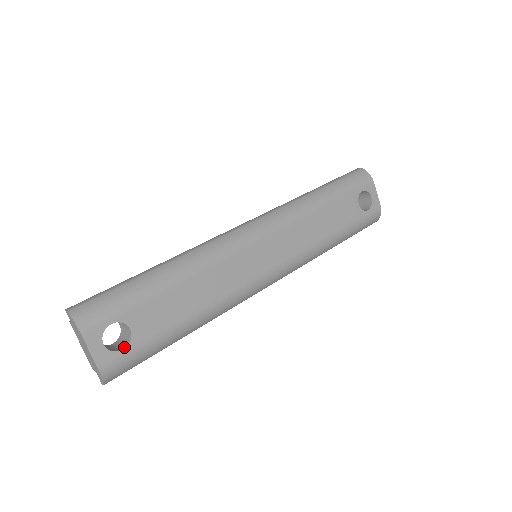
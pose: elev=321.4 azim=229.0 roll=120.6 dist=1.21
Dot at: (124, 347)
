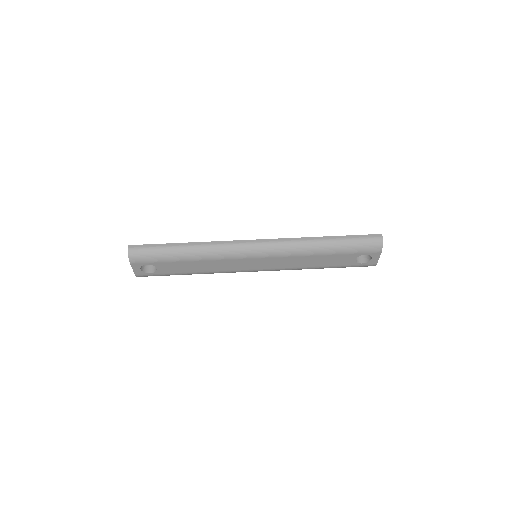
Dot at: (152, 272)
